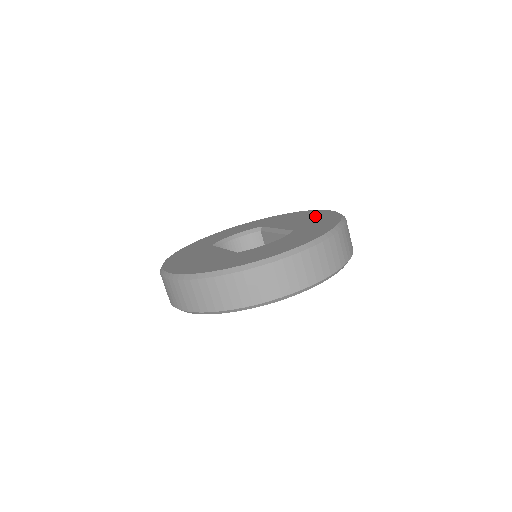
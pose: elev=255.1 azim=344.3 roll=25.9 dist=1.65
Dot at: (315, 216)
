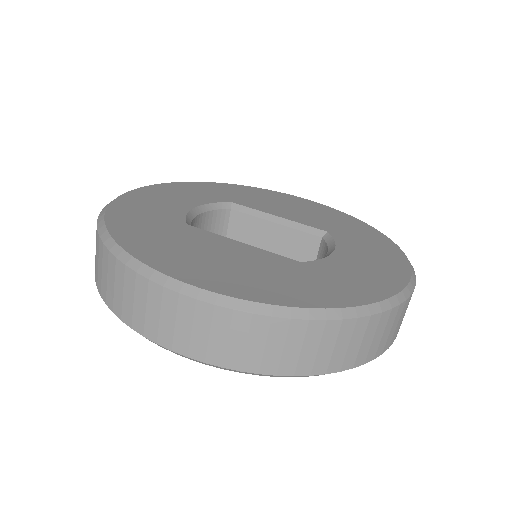
Dot at: (312, 208)
